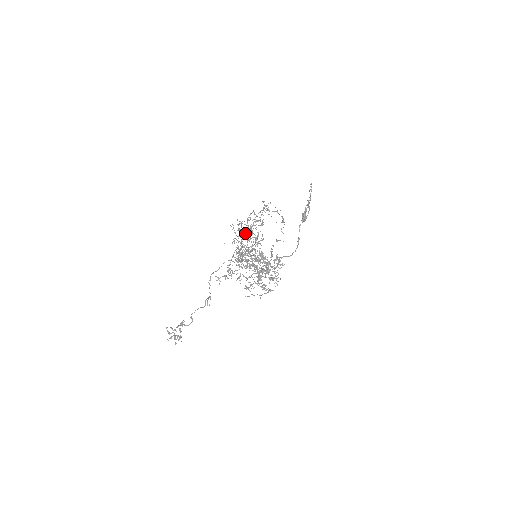
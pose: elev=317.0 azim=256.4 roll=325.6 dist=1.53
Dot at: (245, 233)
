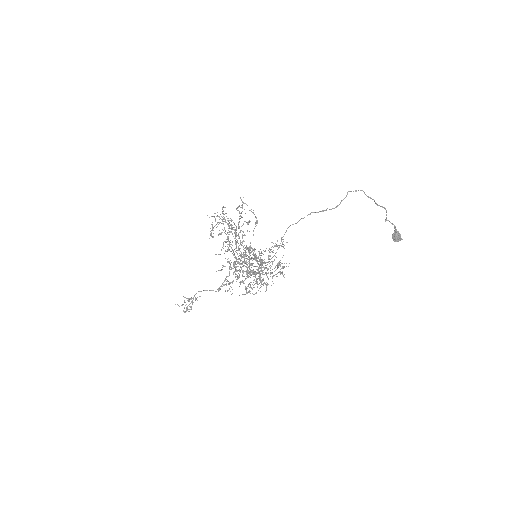
Dot at: (231, 228)
